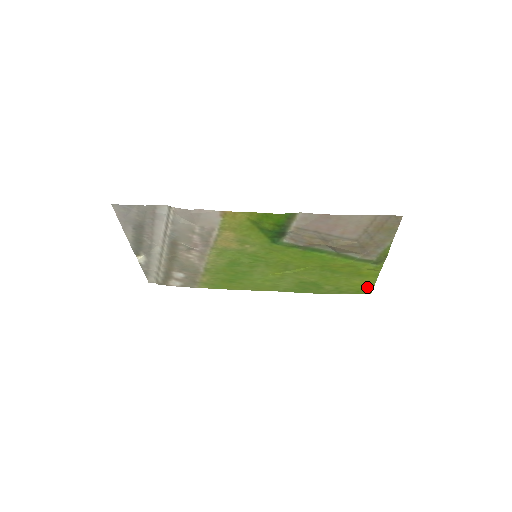
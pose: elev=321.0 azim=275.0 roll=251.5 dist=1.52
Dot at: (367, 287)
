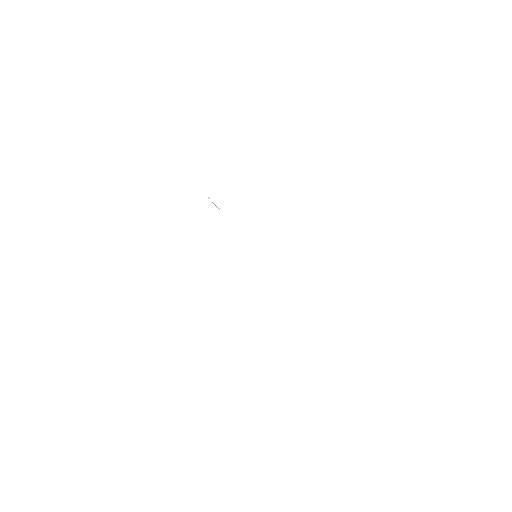
Dot at: occluded
